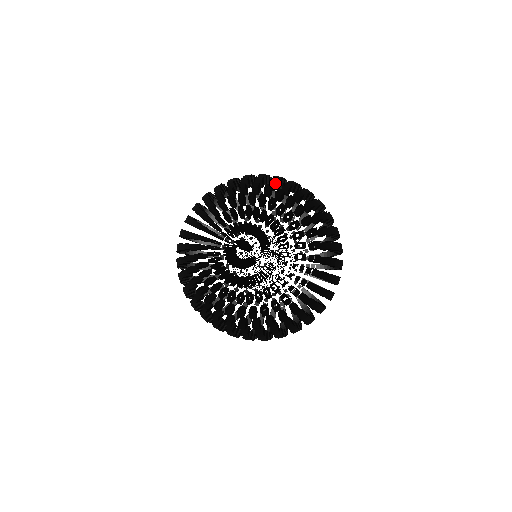
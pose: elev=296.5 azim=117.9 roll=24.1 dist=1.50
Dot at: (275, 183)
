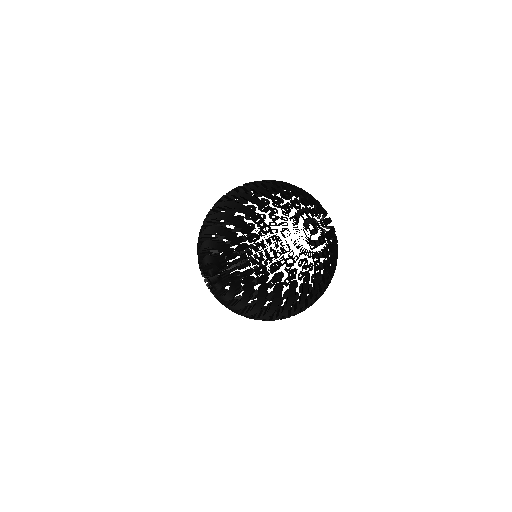
Dot at: (280, 275)
